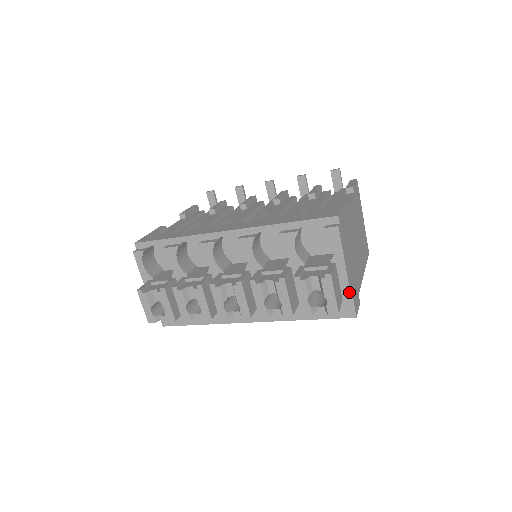
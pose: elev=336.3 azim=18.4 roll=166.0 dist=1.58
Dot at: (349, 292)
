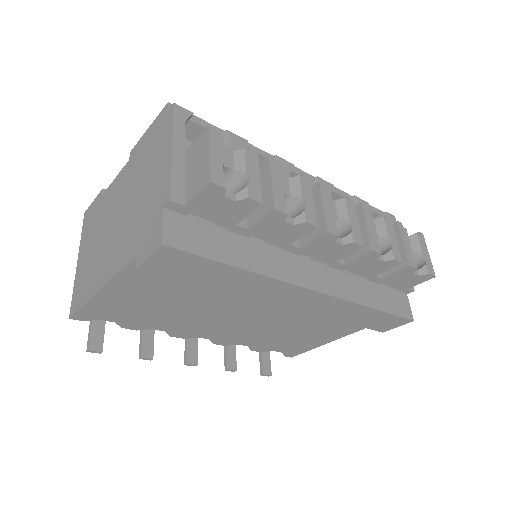
Dot at: occluded
